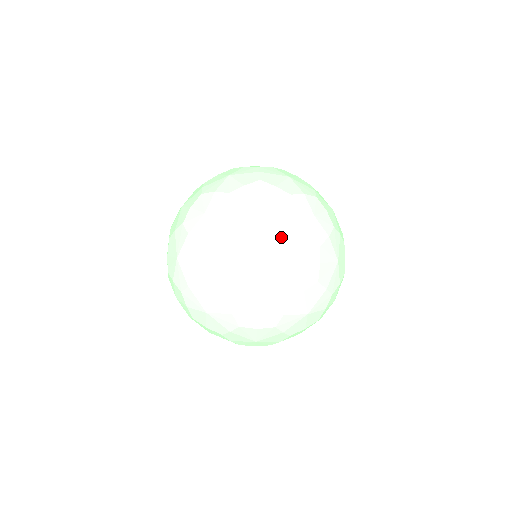
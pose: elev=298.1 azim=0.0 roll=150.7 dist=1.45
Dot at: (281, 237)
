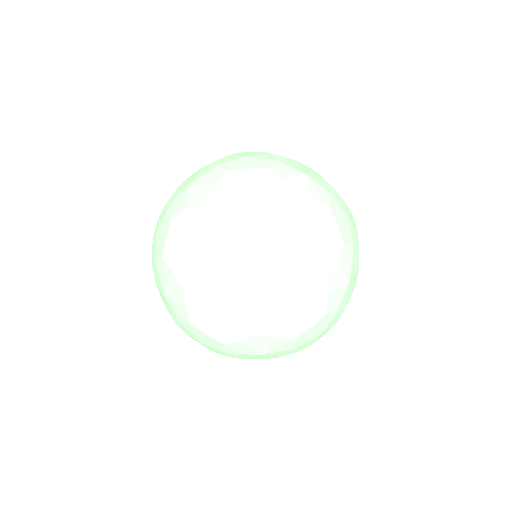
Dot at: (202, 169)
